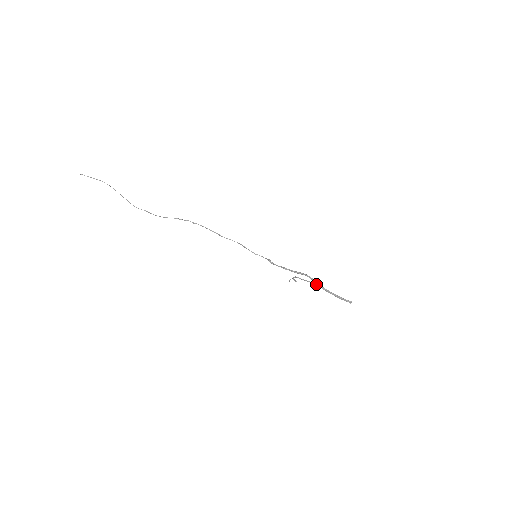
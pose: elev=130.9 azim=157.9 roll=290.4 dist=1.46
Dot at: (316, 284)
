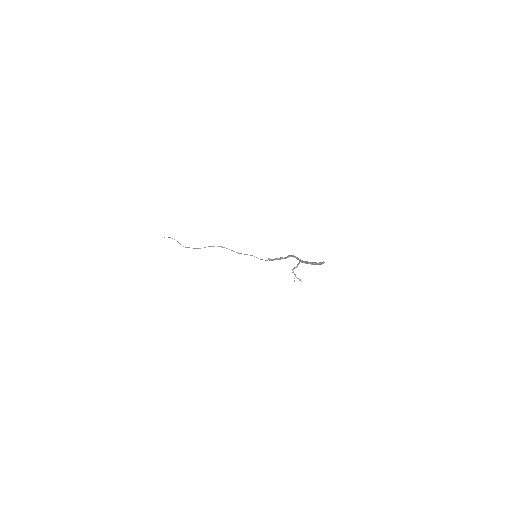
Dot at: (299, 261)
